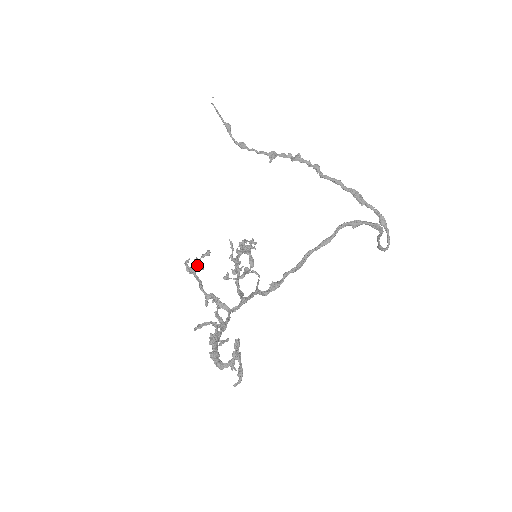
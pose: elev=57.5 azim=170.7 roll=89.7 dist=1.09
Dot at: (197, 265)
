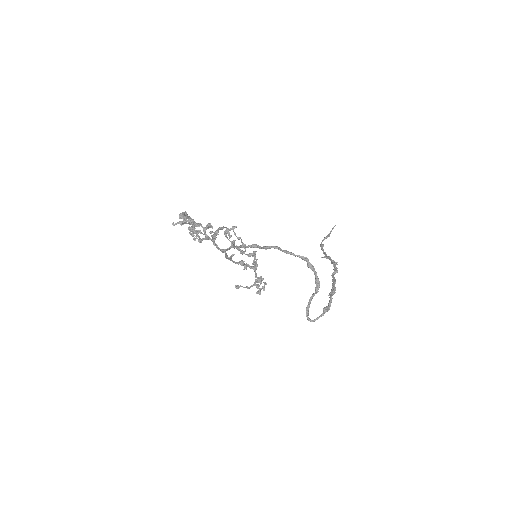
Dot at: (231, 242)
